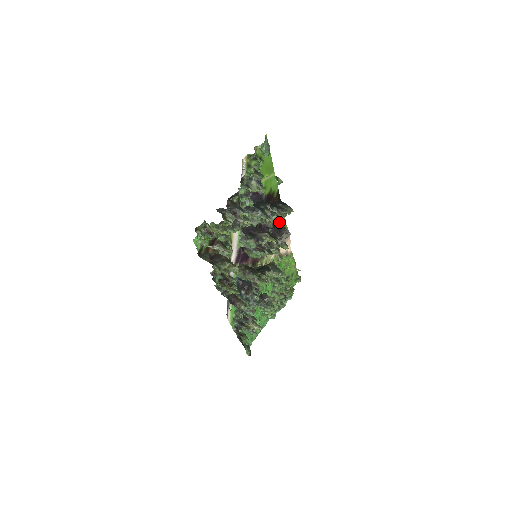
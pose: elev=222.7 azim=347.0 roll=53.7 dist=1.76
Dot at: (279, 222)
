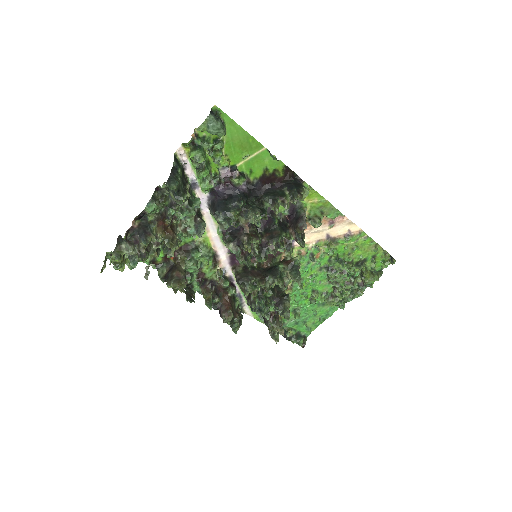
Dot at: (309, 202)
